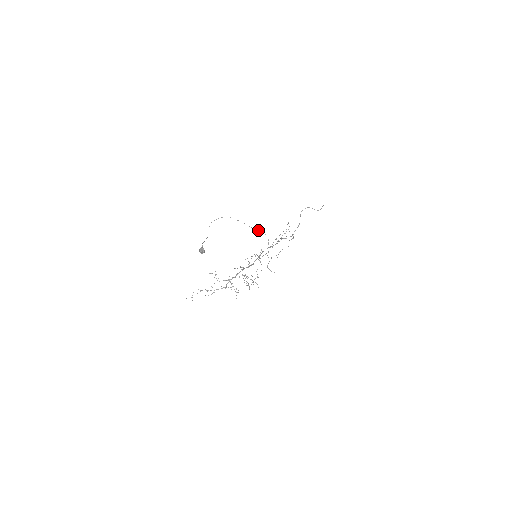
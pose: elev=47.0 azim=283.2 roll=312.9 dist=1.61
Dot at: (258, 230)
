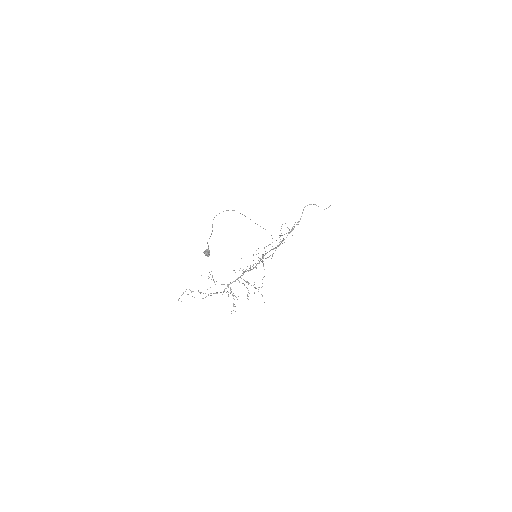
Dot at: occluded
